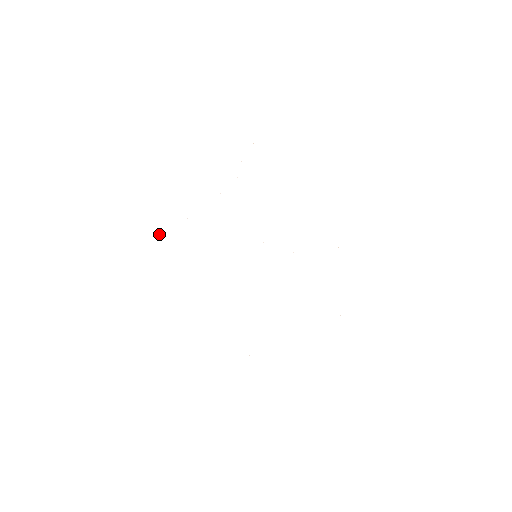
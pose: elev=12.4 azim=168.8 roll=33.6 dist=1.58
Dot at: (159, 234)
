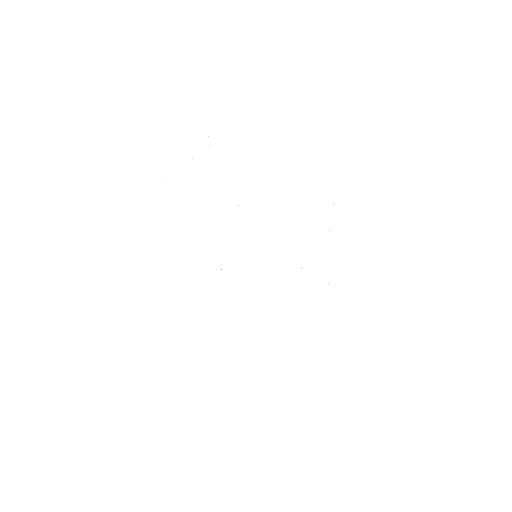
Dot at: occluded
